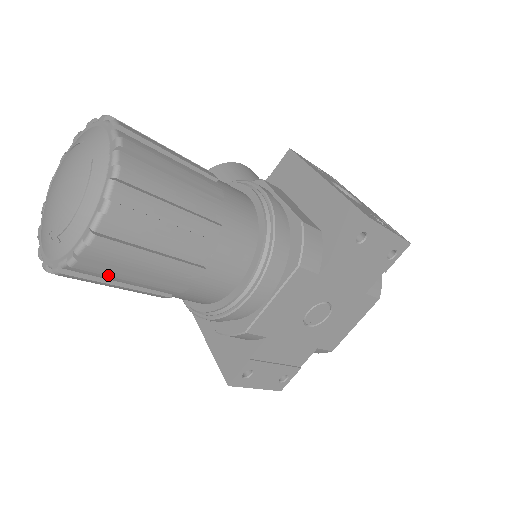
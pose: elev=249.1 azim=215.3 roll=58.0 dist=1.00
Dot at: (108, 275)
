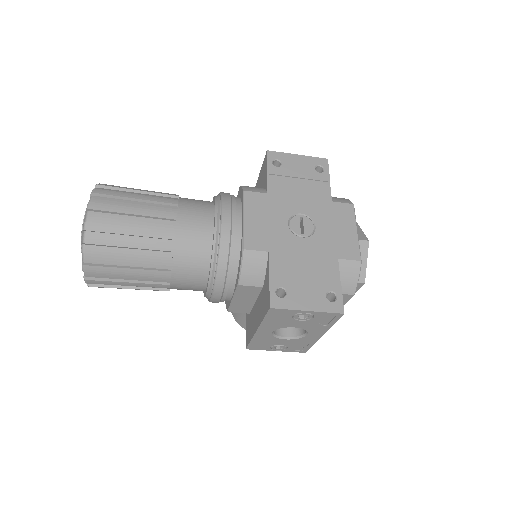
Dot at: (112, 232)
